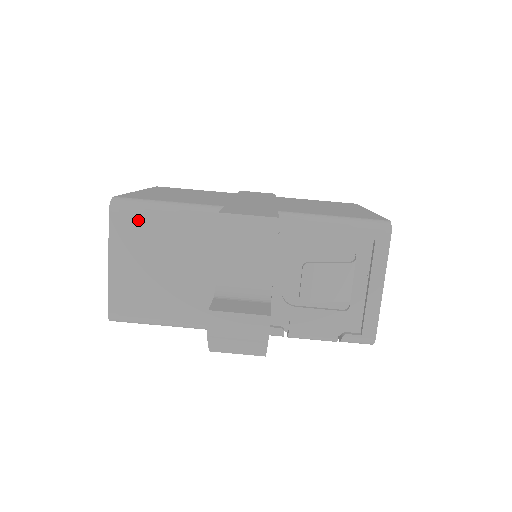
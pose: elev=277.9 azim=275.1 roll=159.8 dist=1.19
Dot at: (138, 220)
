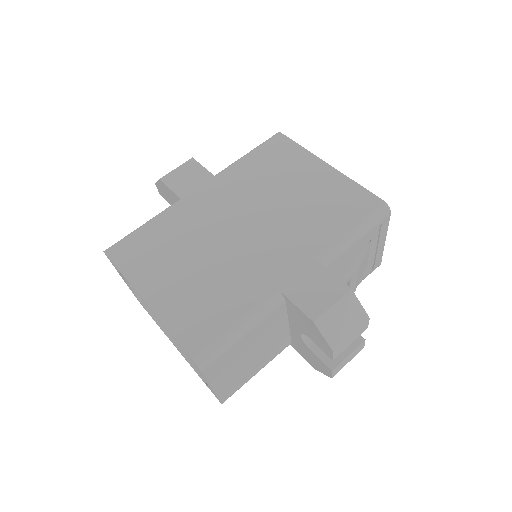
Dot at: (226, 355)
